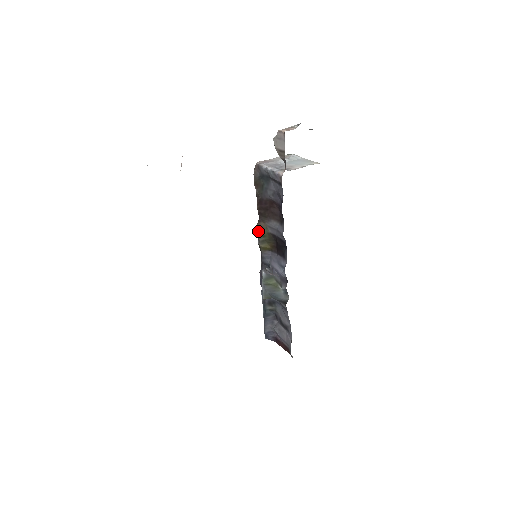
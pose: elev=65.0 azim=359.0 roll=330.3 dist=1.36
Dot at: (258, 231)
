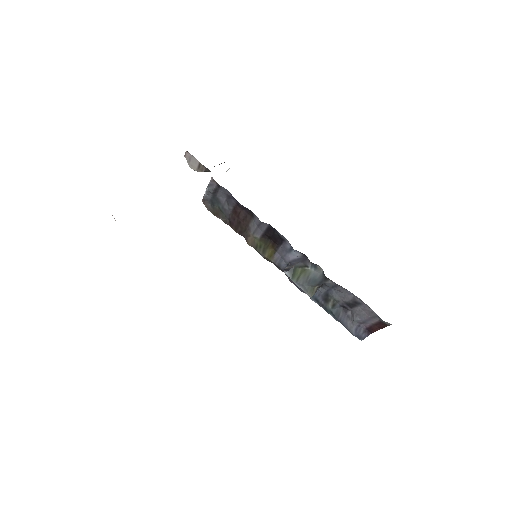
Dot at: occluded
